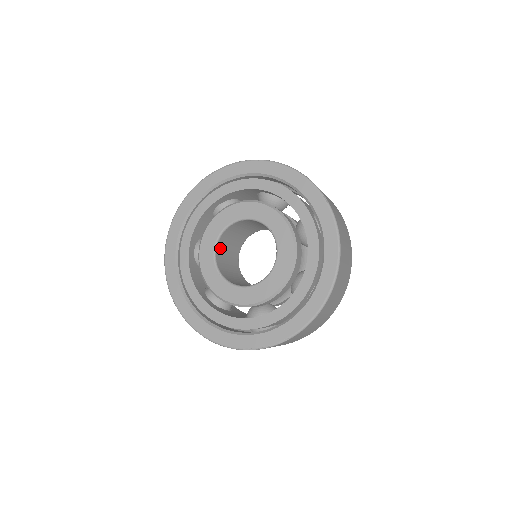
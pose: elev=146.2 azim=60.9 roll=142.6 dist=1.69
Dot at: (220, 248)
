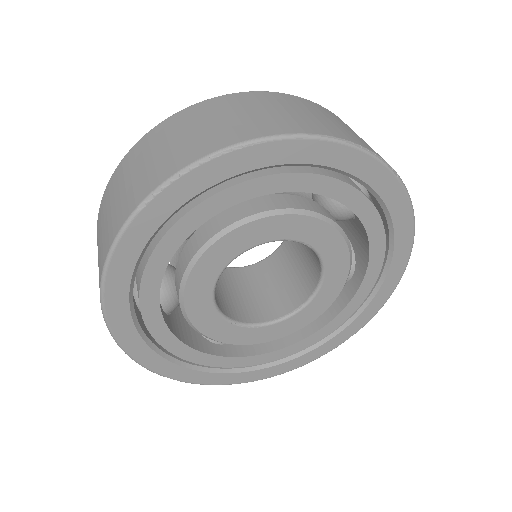
Dot at: occluded
